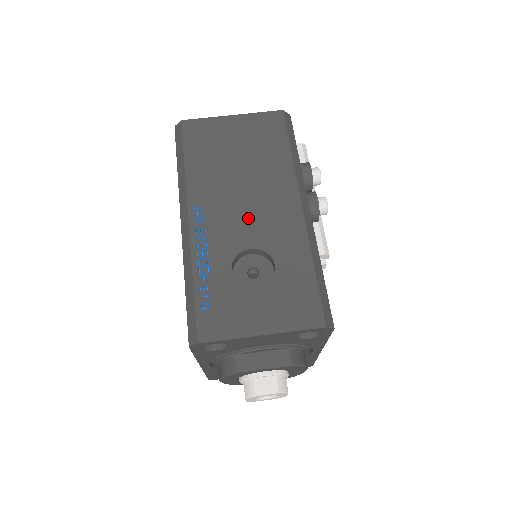
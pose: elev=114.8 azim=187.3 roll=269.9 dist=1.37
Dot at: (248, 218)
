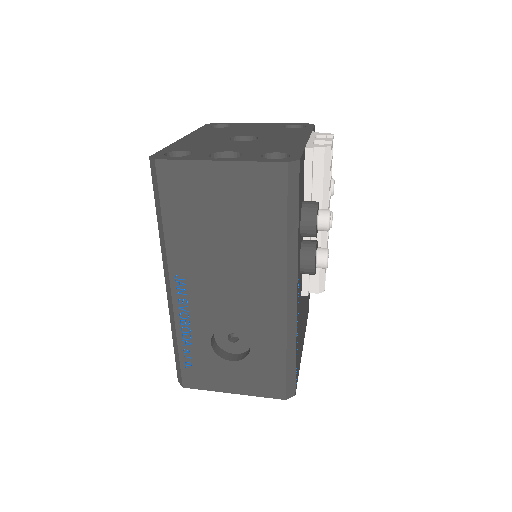
Dot at: (229, 299)
